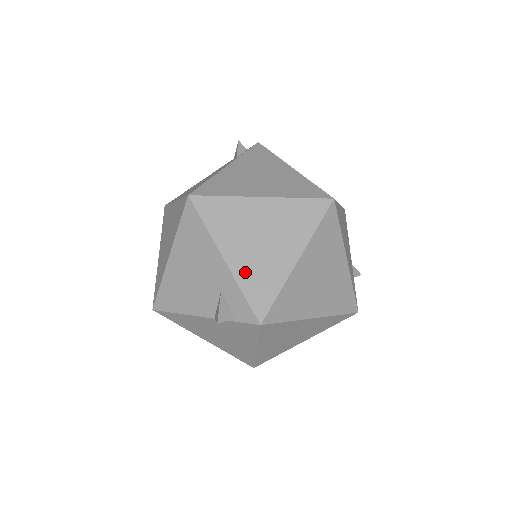
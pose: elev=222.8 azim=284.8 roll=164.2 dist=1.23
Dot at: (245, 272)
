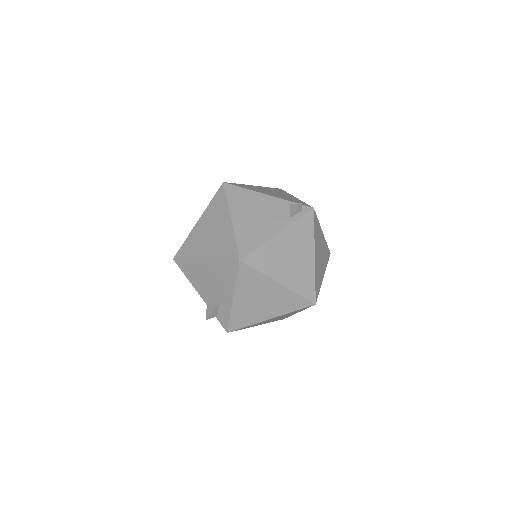
Dot at: (239, 310)
